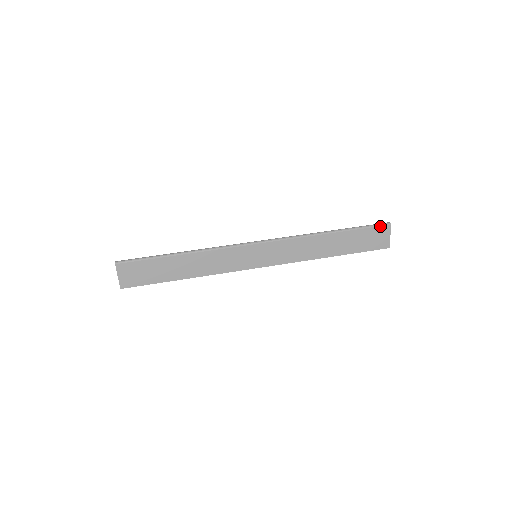
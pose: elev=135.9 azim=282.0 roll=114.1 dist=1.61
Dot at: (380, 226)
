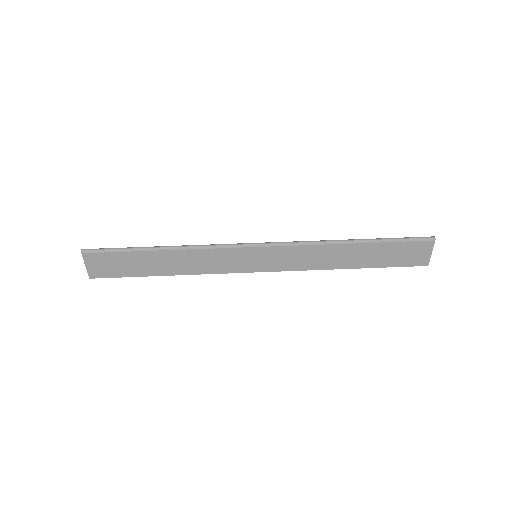
Dot at: (421, 241)
